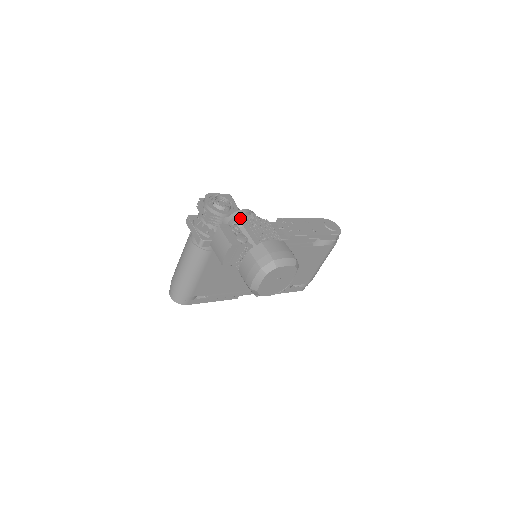
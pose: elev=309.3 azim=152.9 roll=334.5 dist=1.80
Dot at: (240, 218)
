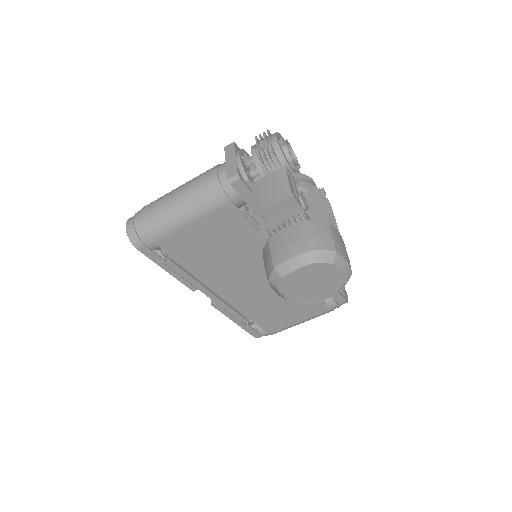
Dot at: (307, 182)
